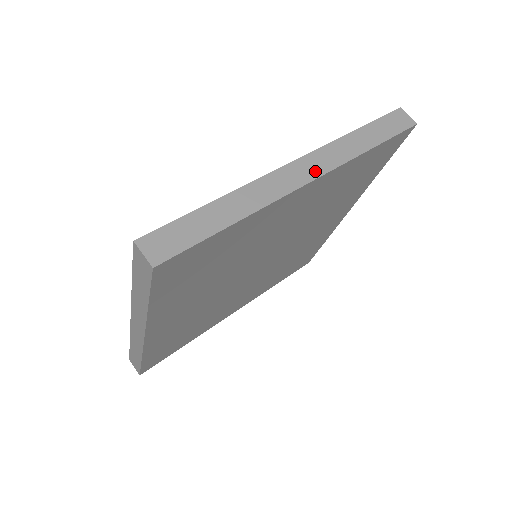
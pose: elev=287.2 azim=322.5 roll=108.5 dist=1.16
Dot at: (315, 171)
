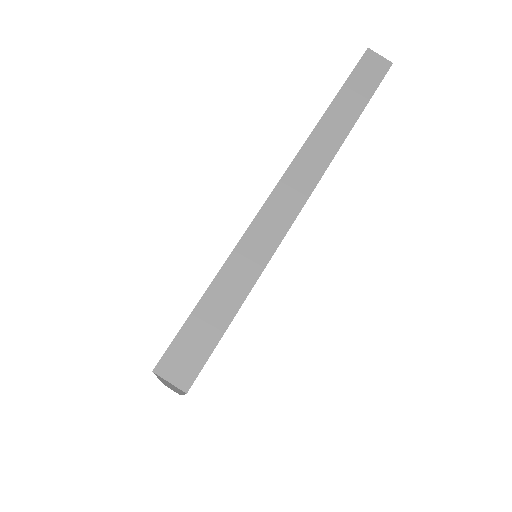
Dot at: (306, 184)
